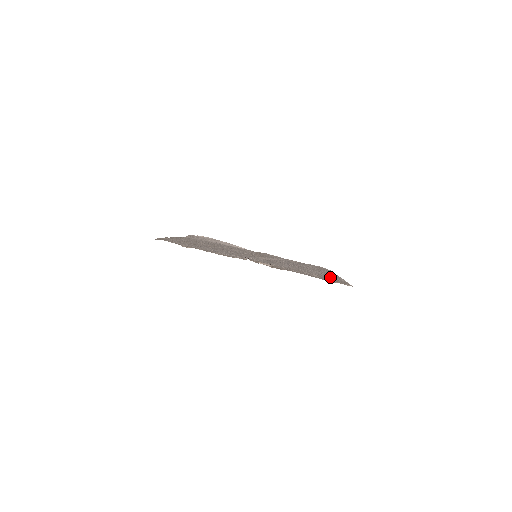
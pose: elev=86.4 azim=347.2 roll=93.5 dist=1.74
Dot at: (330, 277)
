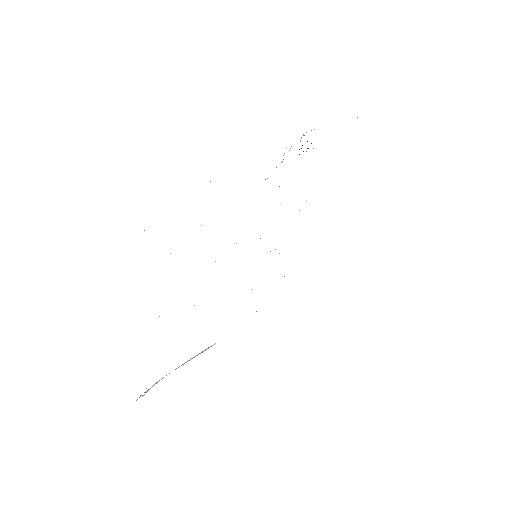
Dot at: occluded
